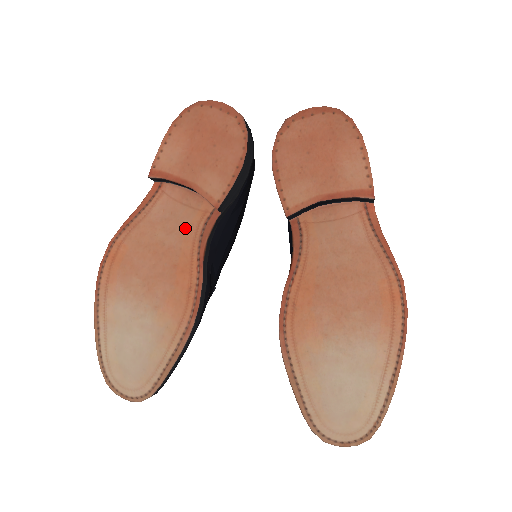
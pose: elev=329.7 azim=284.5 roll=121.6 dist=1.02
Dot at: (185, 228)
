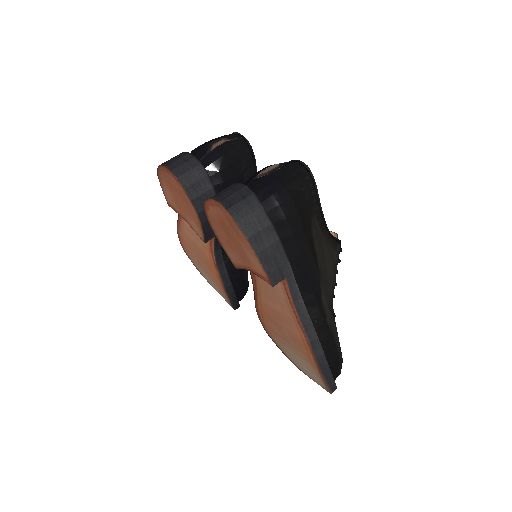
Dot at: occluded
